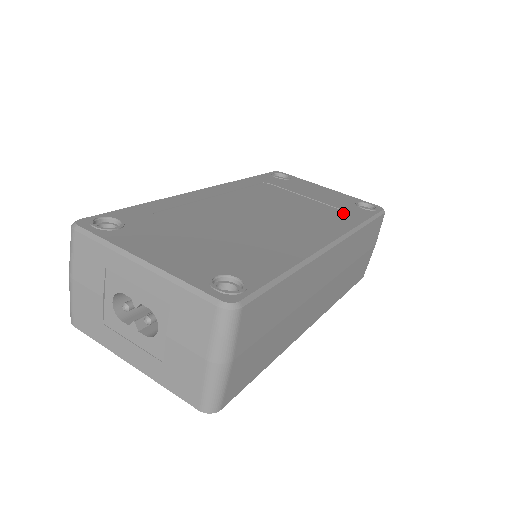
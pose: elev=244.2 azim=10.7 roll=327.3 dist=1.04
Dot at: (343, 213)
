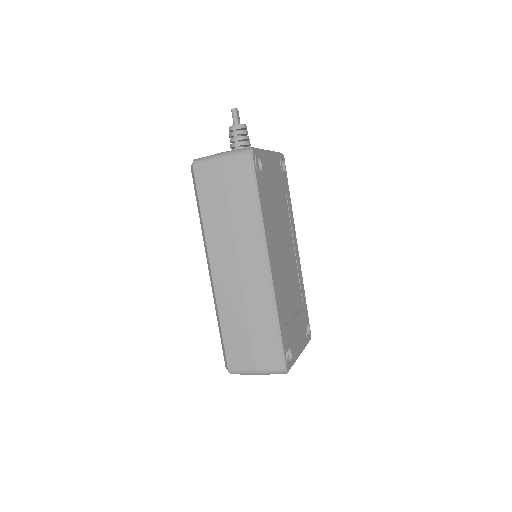
Dot at: (286, 198)
